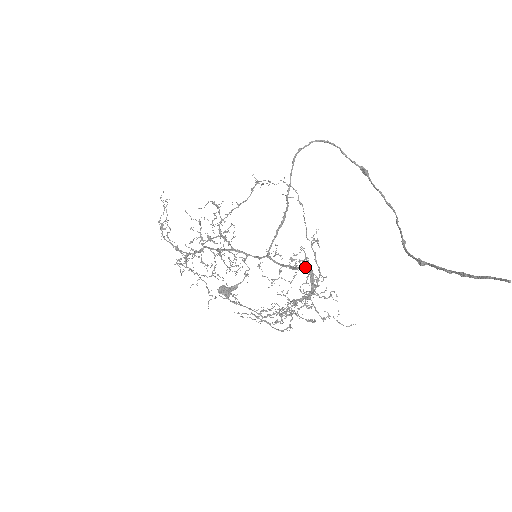
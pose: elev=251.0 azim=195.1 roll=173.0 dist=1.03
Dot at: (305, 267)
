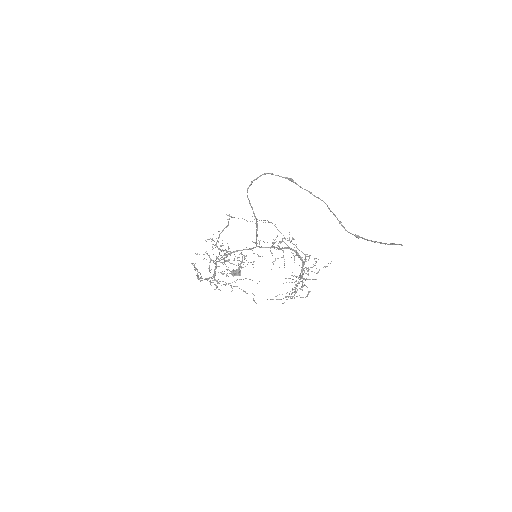
Dot at: (288, 248)
